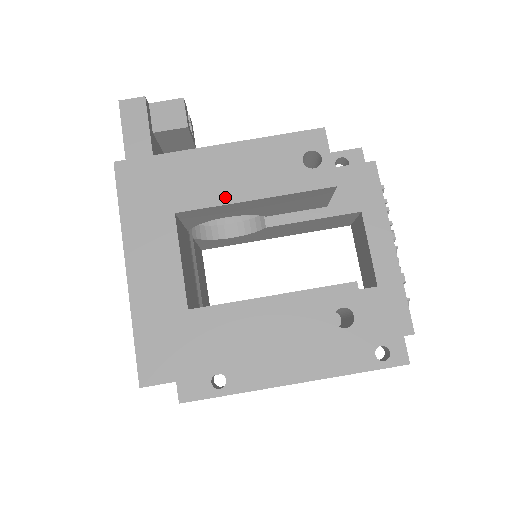
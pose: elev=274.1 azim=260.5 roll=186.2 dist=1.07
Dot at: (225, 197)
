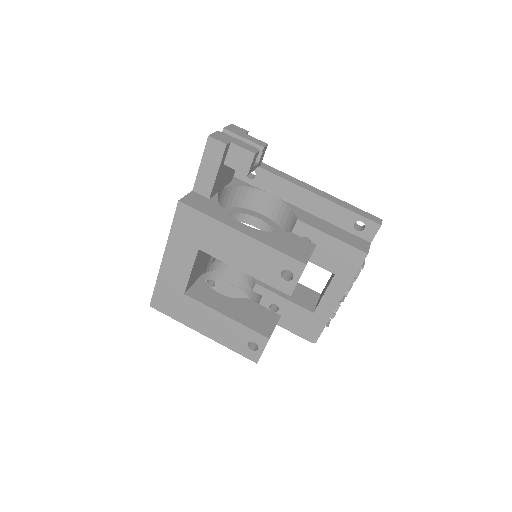
Dot at: (229, 260)
